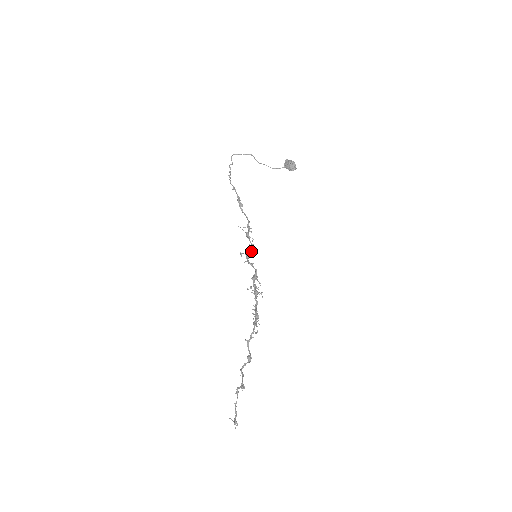
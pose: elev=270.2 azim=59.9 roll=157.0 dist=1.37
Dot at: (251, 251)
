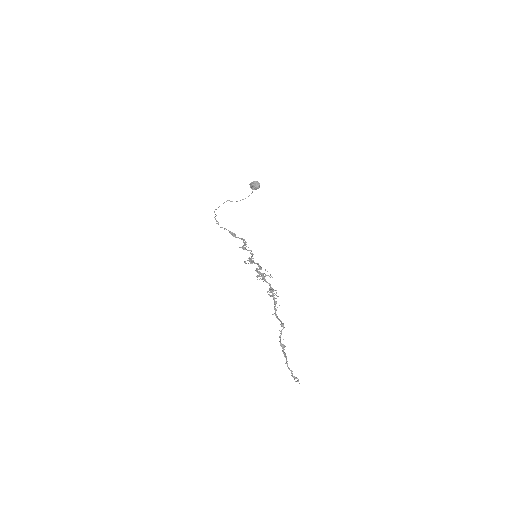
Dot at: (251, 256)
